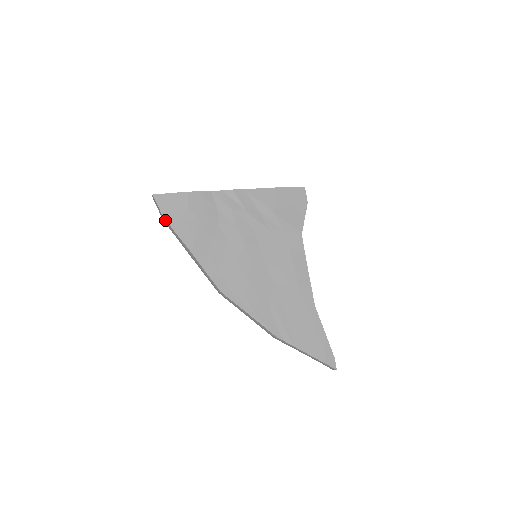
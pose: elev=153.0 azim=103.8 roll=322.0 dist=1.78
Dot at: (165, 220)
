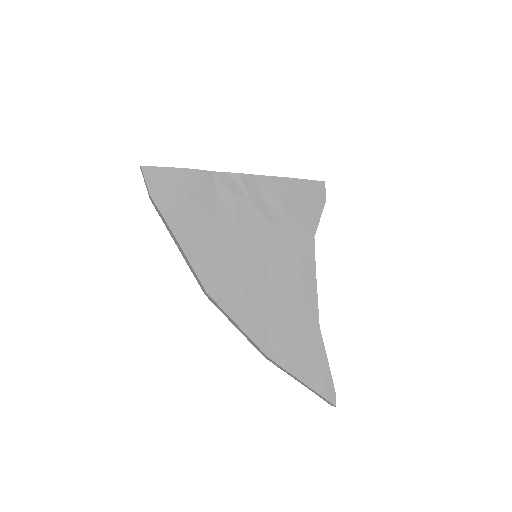
Dot at: (151, 198)
